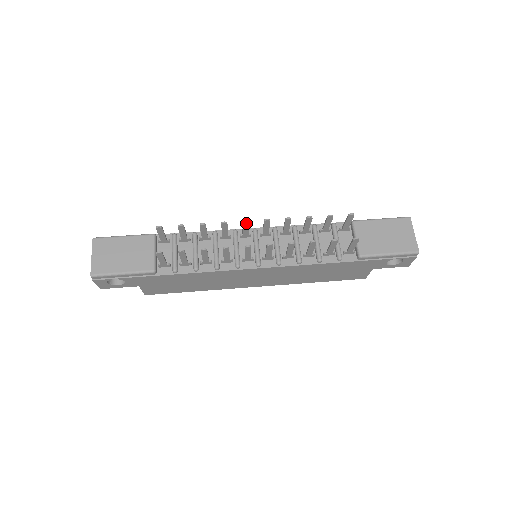
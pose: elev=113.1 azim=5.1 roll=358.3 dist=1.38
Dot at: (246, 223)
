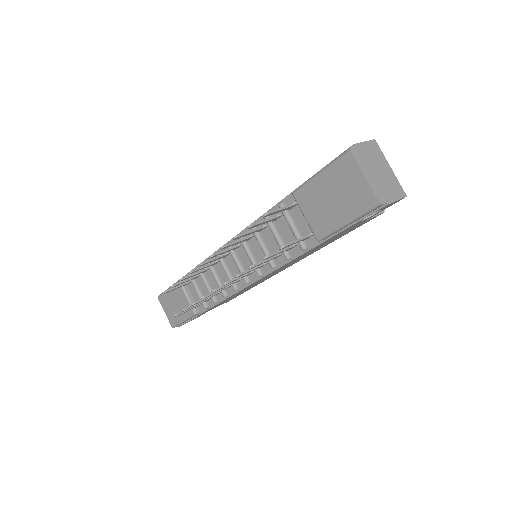
Dot at: (202, 265)
